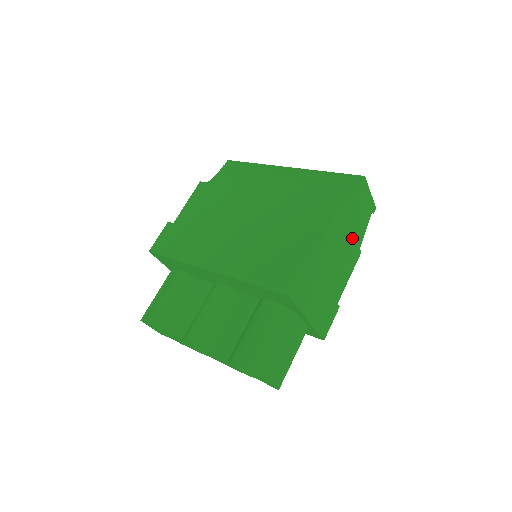
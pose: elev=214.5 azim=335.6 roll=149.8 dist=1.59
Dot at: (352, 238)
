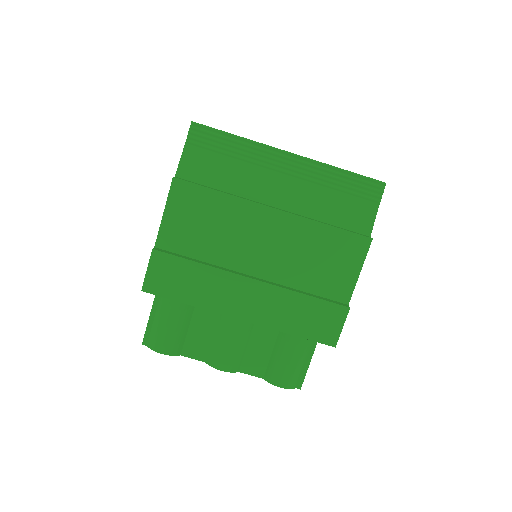
Dot at: occluded
